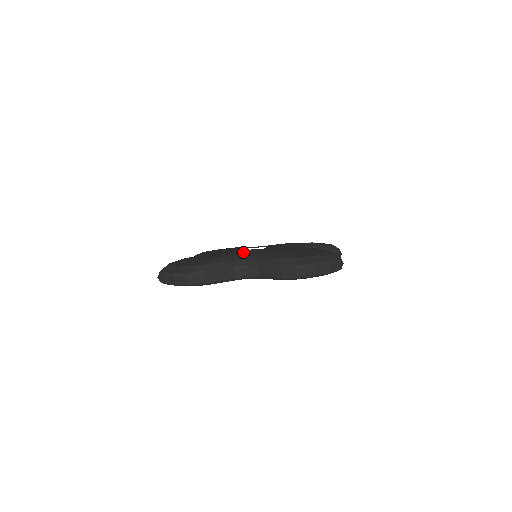
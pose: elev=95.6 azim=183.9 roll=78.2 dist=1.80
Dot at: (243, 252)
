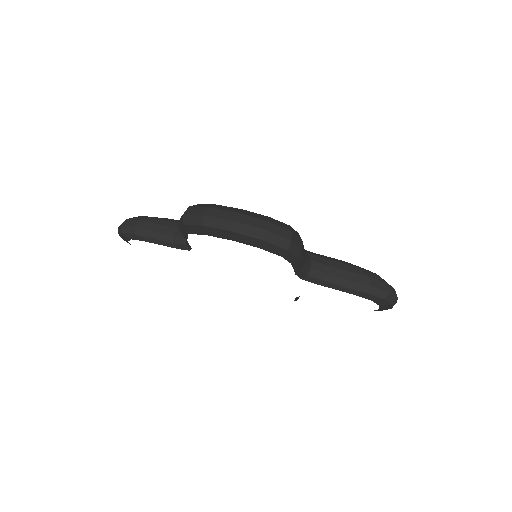
Dot at: occluded
